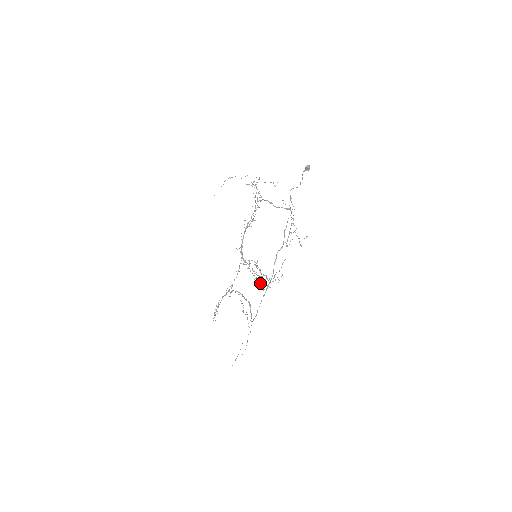
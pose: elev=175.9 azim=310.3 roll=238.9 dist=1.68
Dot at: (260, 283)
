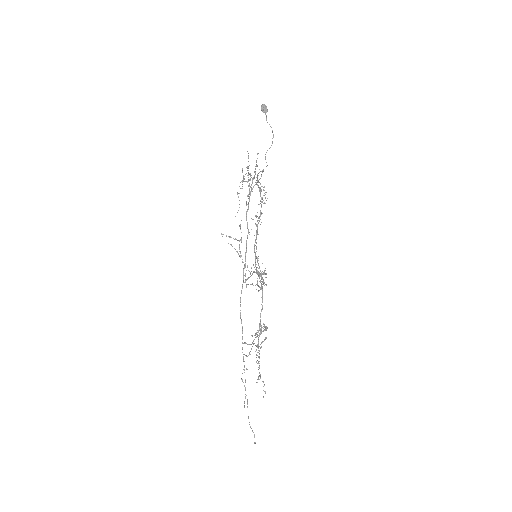
Dot at: occluded
